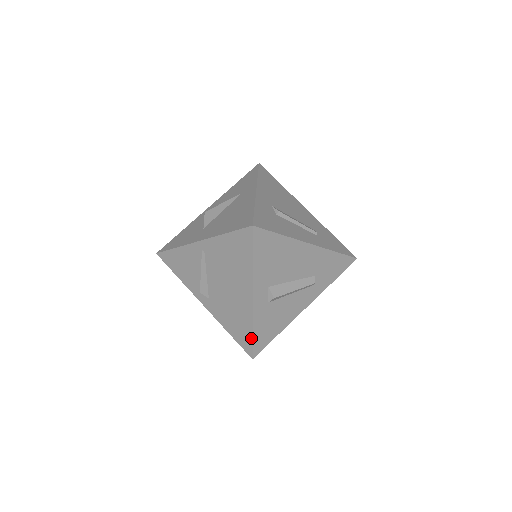
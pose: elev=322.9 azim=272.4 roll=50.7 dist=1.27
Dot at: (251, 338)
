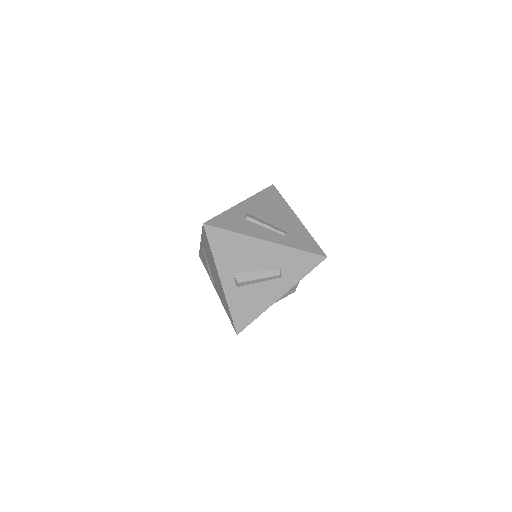
Dot at: (231, 316)
